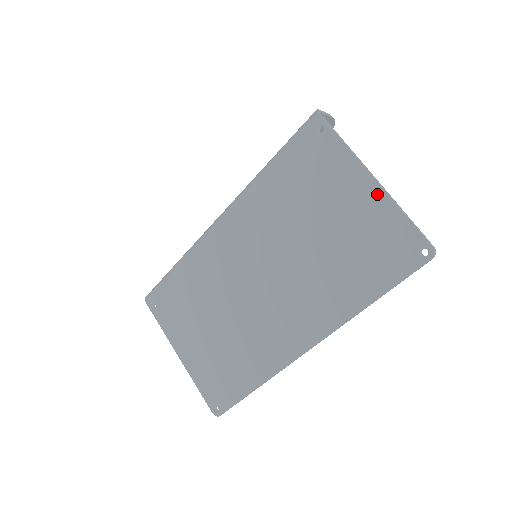
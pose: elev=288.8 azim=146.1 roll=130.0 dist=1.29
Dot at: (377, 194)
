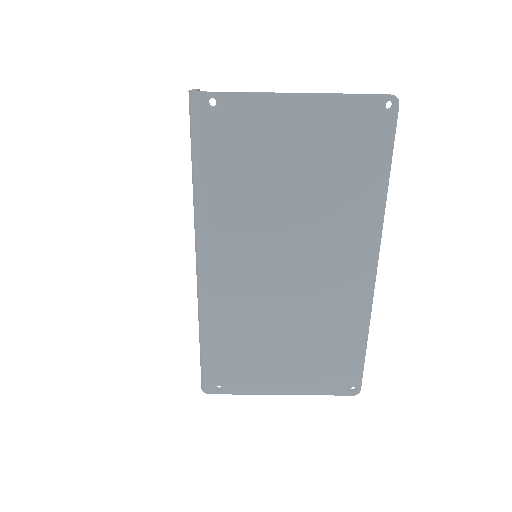
Dot at: (312, 102)
